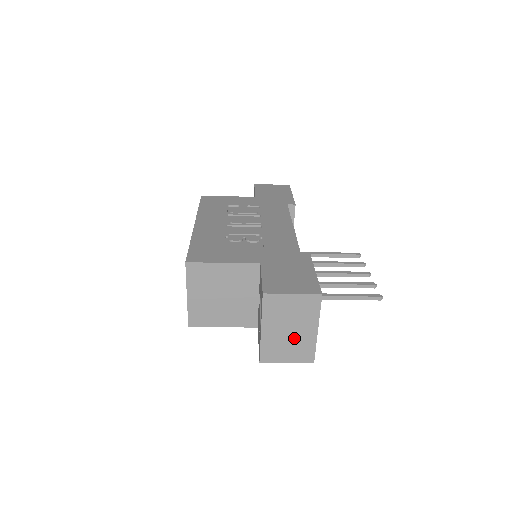
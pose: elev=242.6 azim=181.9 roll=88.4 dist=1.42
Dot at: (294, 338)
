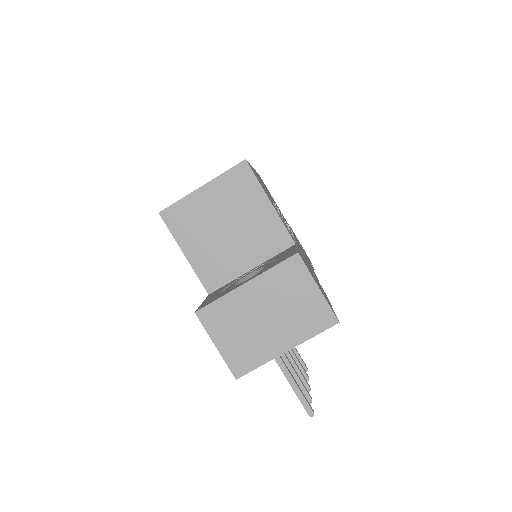
Dot at: (258, 331)
